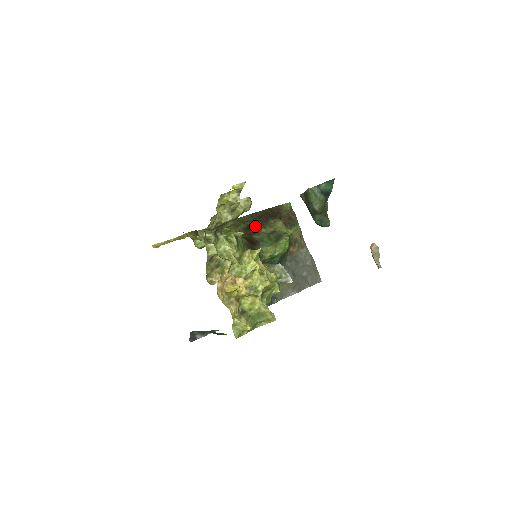
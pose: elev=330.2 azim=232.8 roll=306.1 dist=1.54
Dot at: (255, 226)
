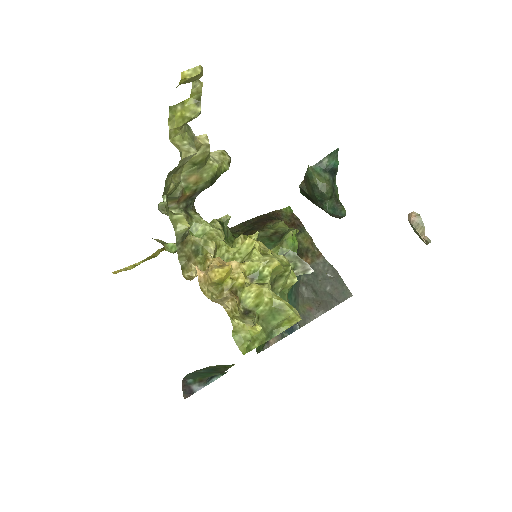
Dot at: (250, 232)
